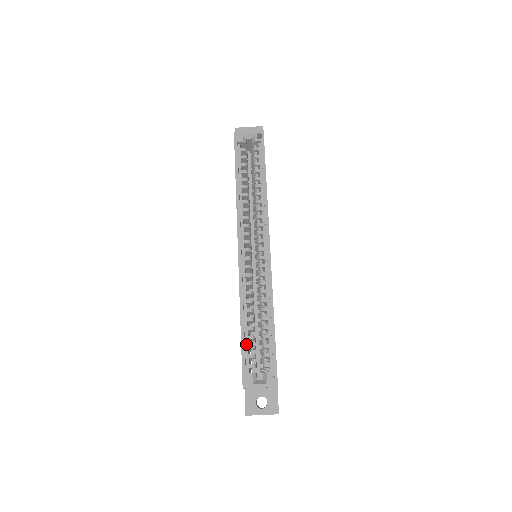
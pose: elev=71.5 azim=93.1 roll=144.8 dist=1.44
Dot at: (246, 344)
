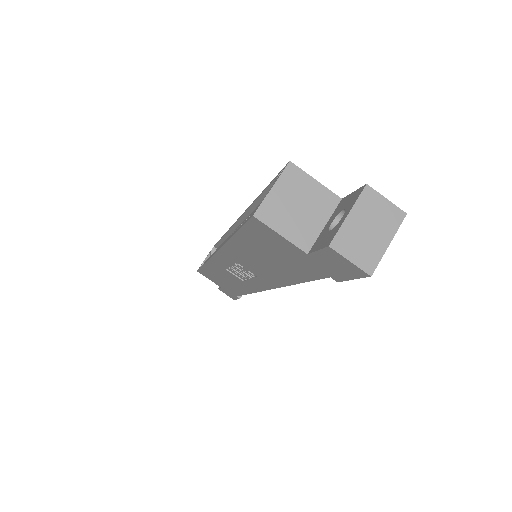
Dot at: occluded
